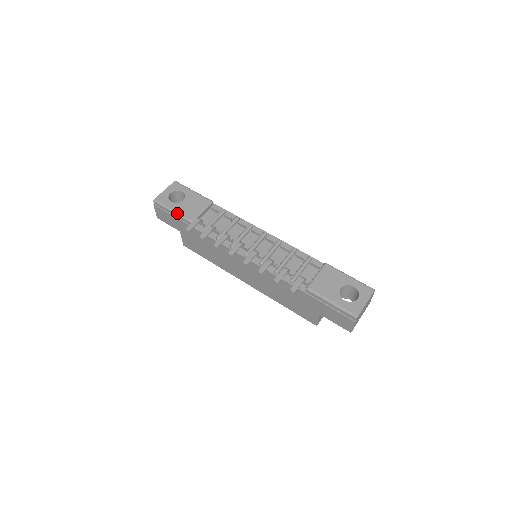
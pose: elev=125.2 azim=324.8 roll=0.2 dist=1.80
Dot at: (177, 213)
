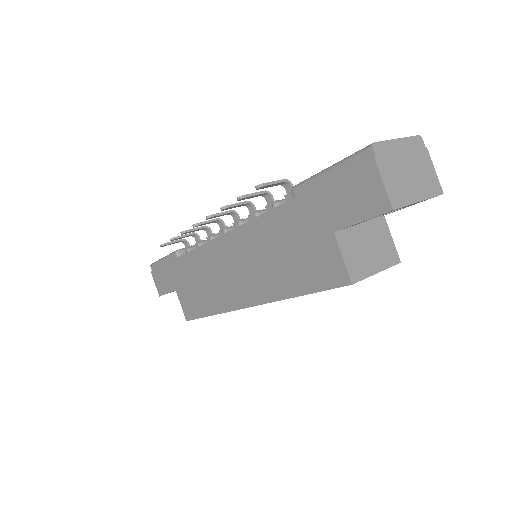
Dot at: (166, 256)
